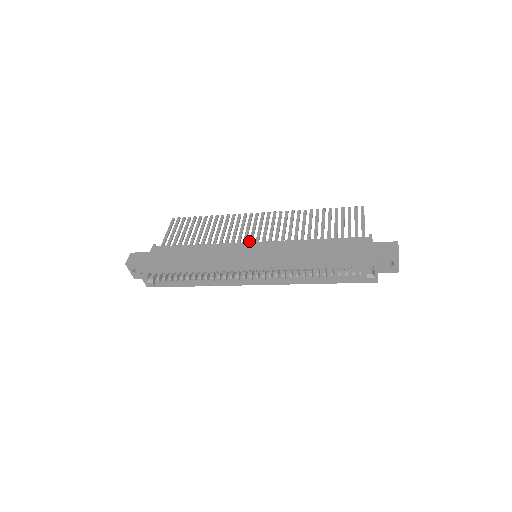
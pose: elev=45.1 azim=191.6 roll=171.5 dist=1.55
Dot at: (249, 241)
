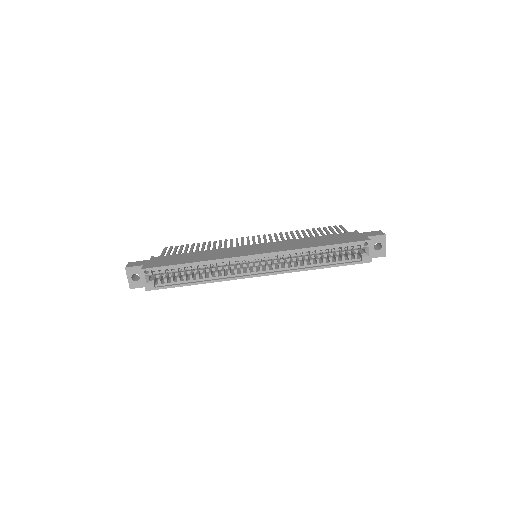
Dot at: occluded
